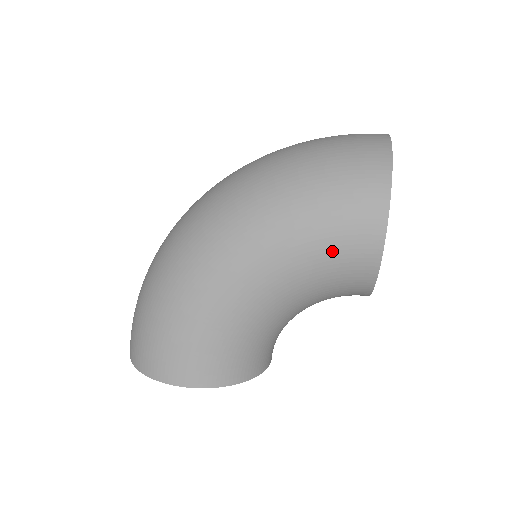
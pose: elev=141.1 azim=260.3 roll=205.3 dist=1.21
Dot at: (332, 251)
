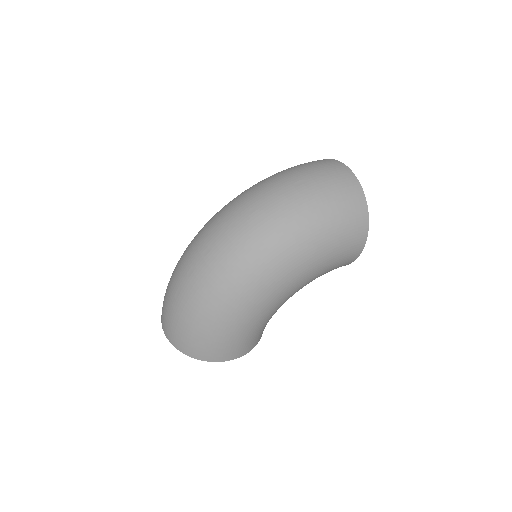
Dot at: (334, 265)
